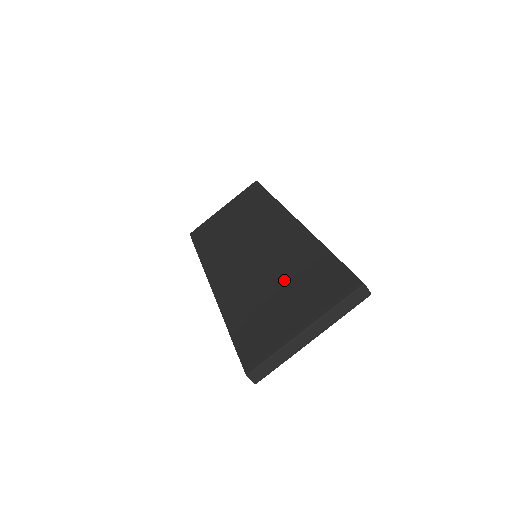
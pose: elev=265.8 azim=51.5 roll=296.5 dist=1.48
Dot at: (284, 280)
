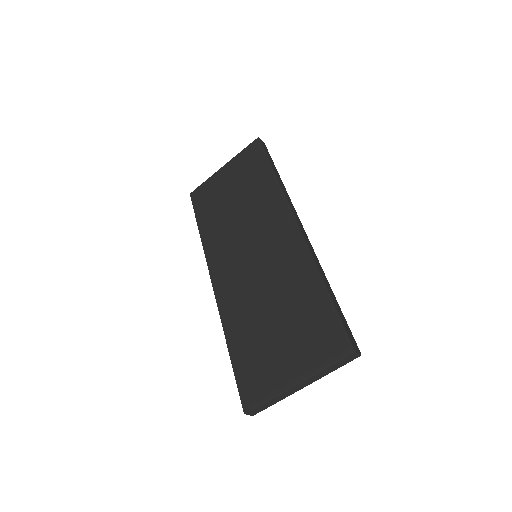
Dot at: (281, 310)
